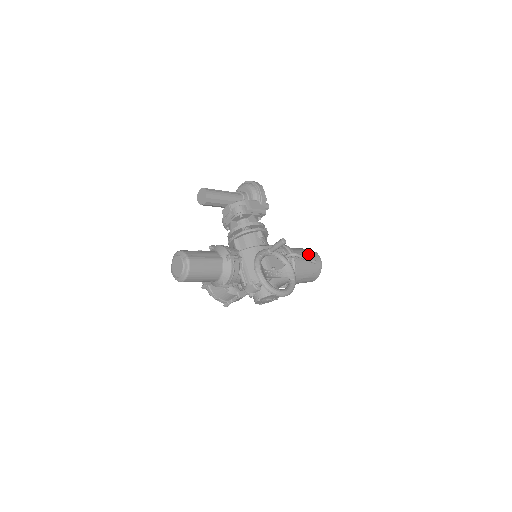
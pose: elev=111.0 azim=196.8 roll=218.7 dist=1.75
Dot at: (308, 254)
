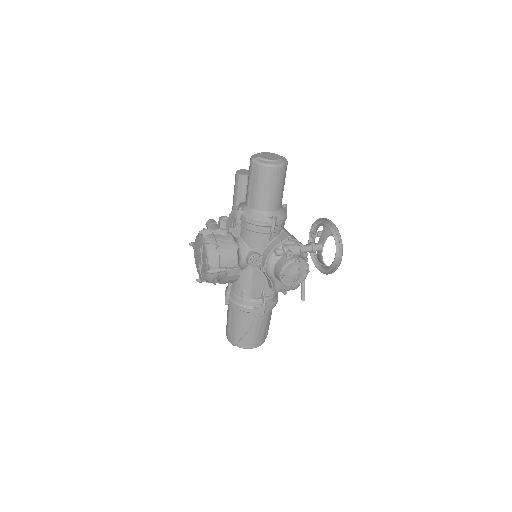
Dot at: occluded
